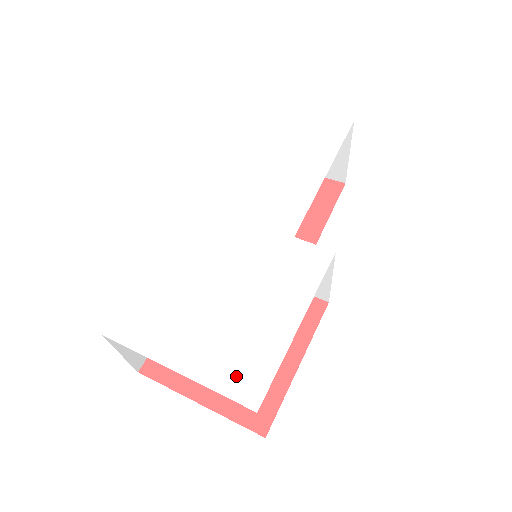
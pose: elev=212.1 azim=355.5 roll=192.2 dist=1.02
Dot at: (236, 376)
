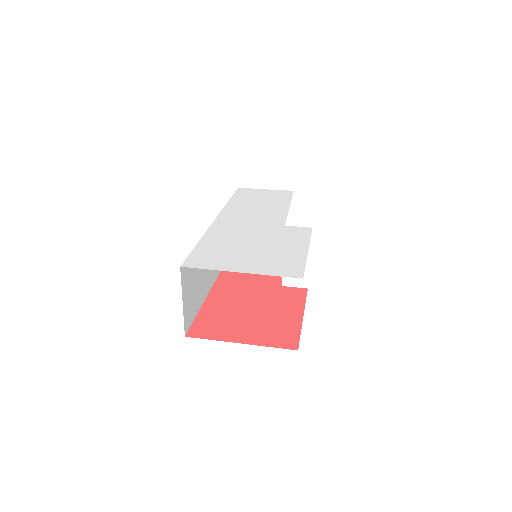
Dot at: (282, 269)
